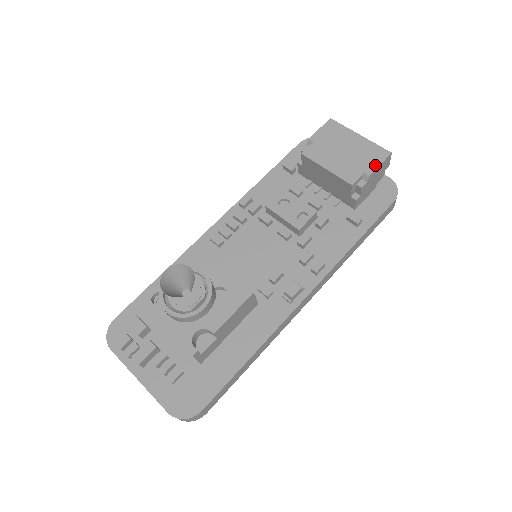
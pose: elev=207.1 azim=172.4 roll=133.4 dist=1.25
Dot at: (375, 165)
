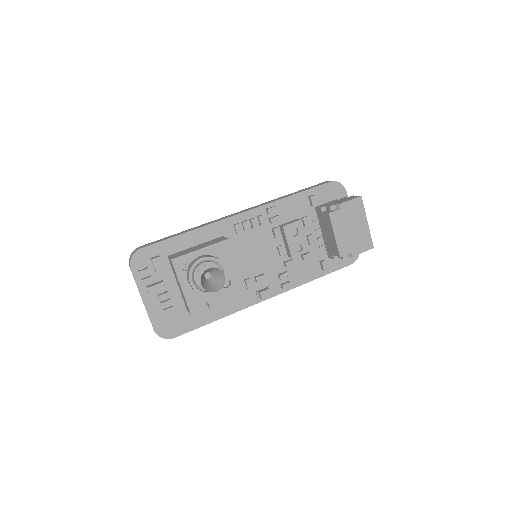
Dot at: (360, 251)
